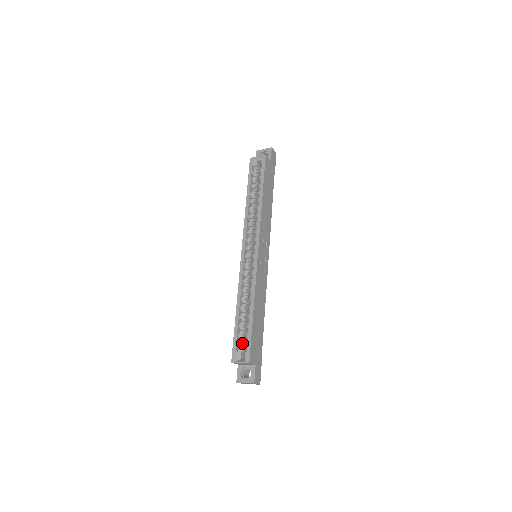
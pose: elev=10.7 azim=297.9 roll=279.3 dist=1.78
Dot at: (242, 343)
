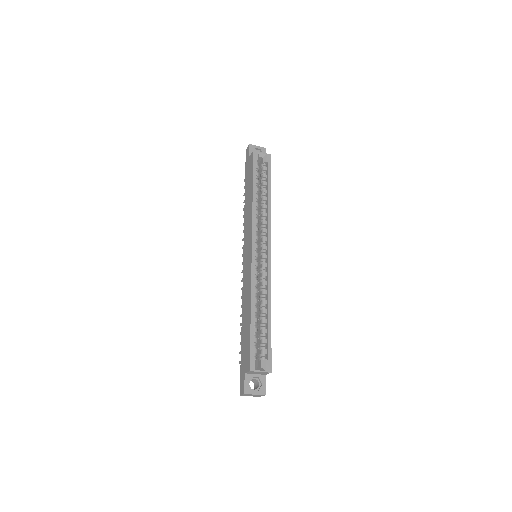
Dot at: occluded
